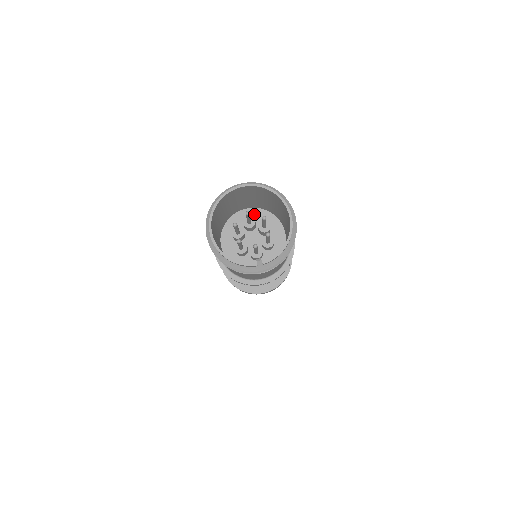
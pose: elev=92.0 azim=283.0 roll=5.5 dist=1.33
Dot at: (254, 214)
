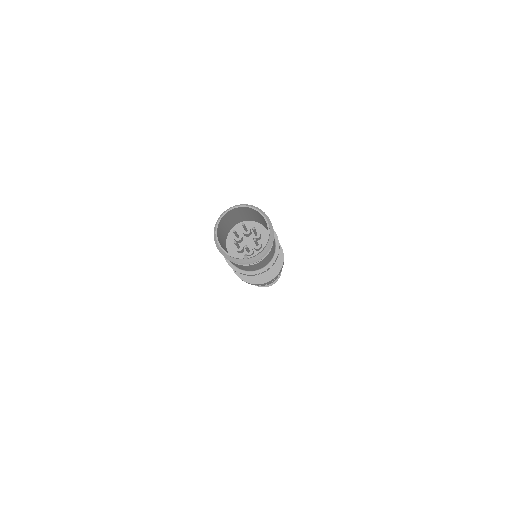
Dot at: (251, 225)
